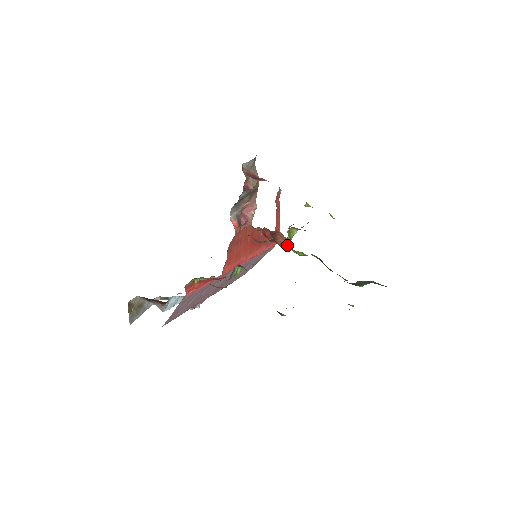
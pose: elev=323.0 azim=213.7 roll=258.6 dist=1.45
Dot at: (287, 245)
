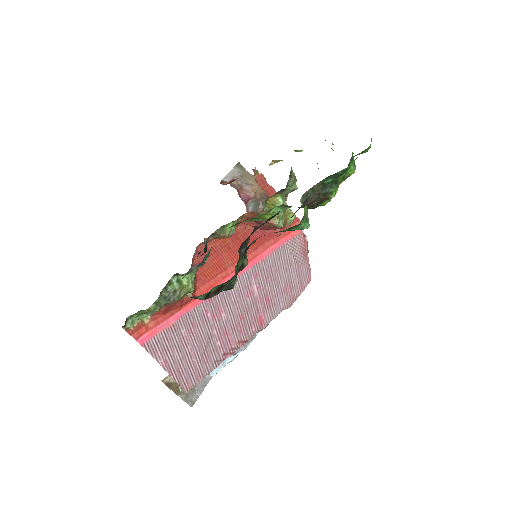
Dot at: (274, 220)
